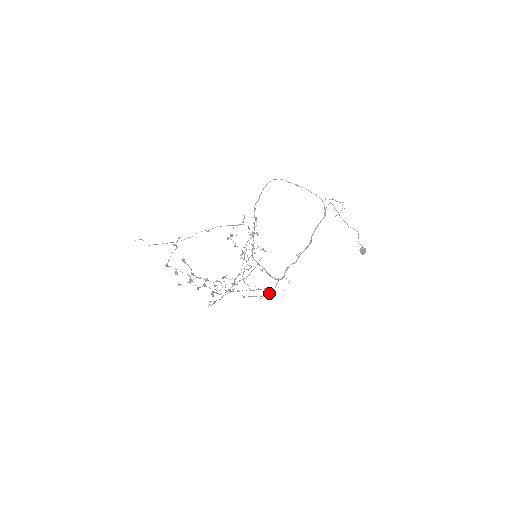
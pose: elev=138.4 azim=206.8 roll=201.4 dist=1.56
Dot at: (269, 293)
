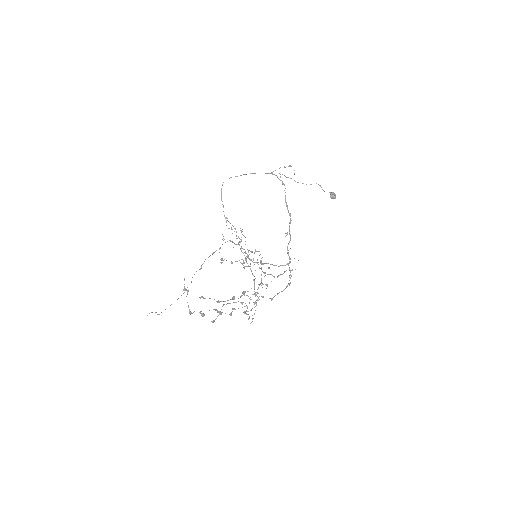
Dot at: occluded
